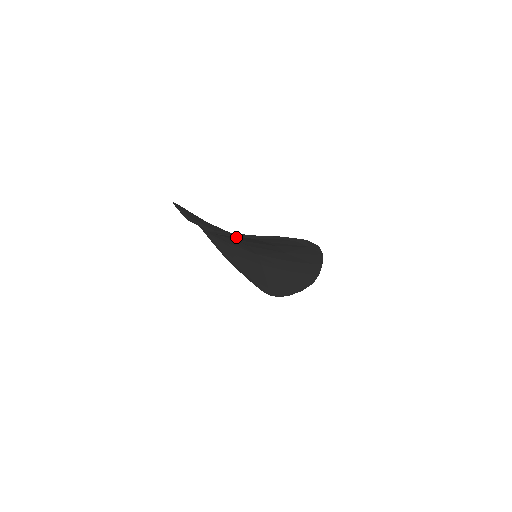
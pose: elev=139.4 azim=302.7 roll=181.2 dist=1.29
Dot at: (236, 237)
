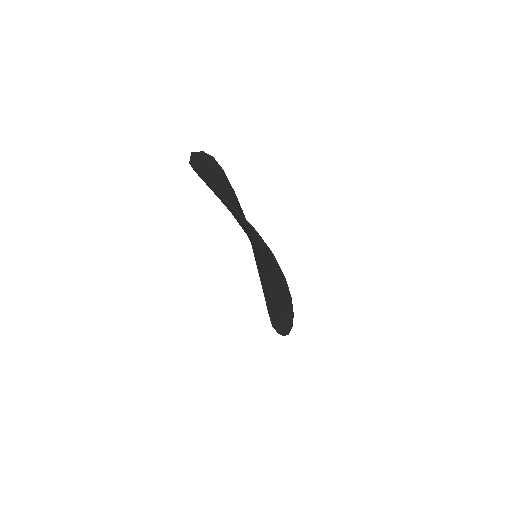
Dot at: occluded
